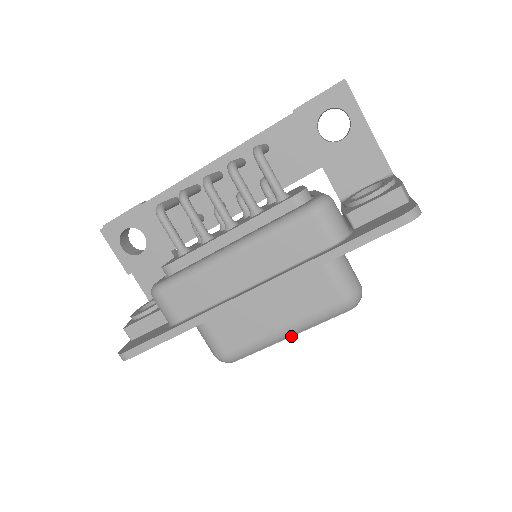
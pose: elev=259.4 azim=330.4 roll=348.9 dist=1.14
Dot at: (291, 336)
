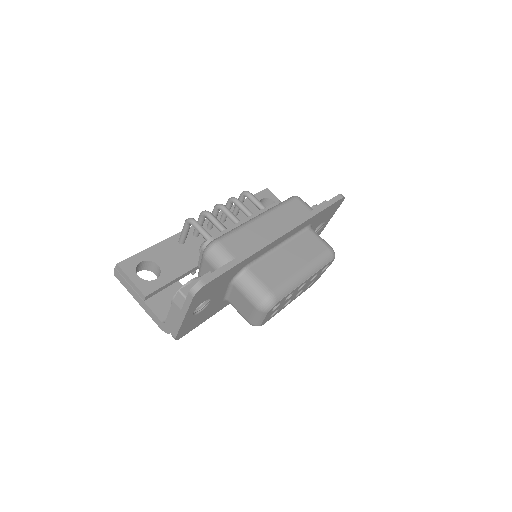
Dot at: (307, 279)
